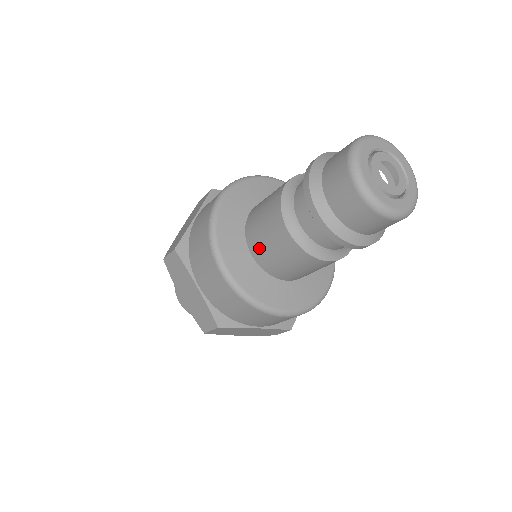
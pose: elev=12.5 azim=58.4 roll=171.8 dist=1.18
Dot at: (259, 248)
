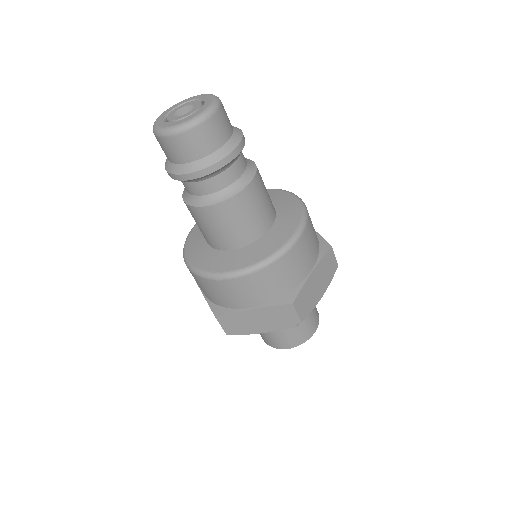
Dot at: (202, 233)
